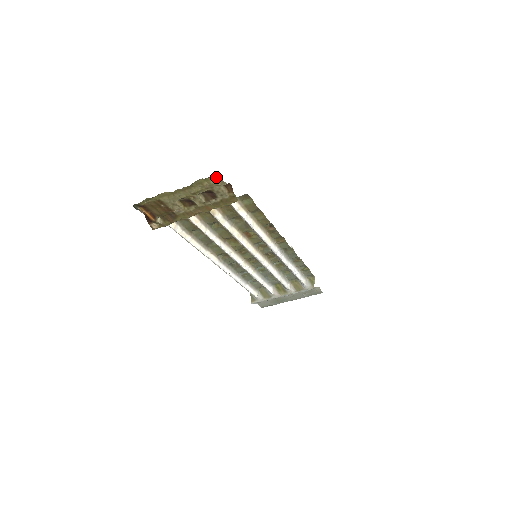
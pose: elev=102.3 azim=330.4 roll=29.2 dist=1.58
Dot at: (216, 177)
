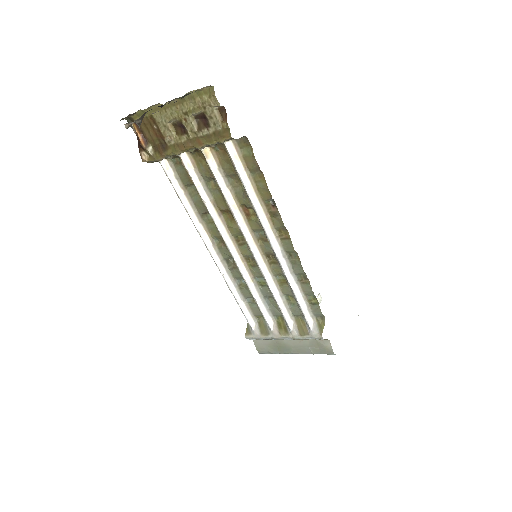
Dot at: (209, 91)
